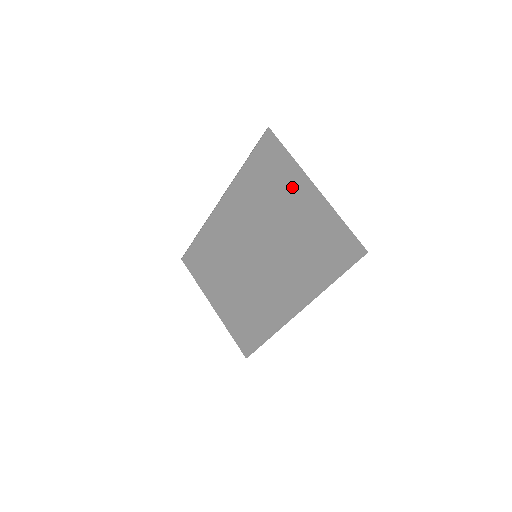
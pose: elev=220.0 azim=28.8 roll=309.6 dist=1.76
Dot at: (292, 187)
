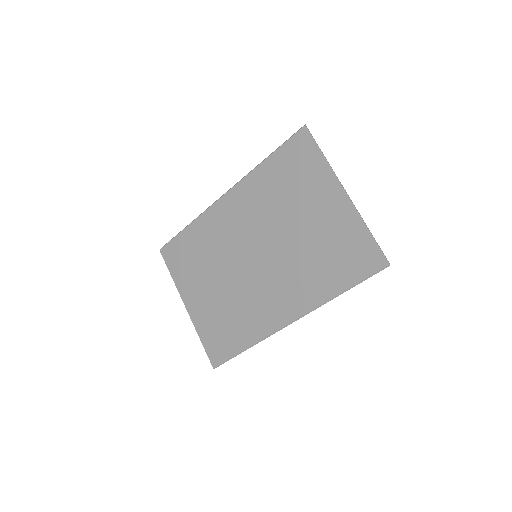
Dot at: (318, 188)
